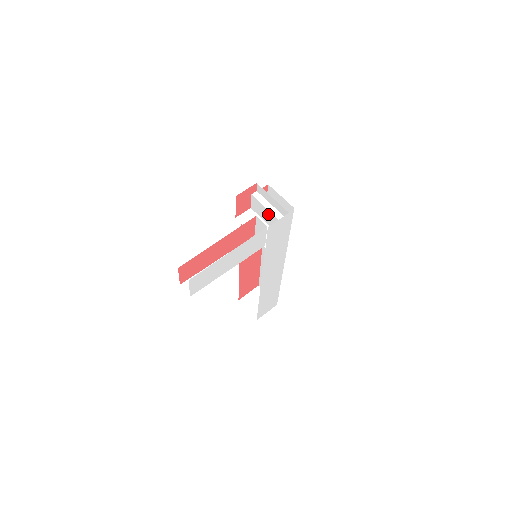
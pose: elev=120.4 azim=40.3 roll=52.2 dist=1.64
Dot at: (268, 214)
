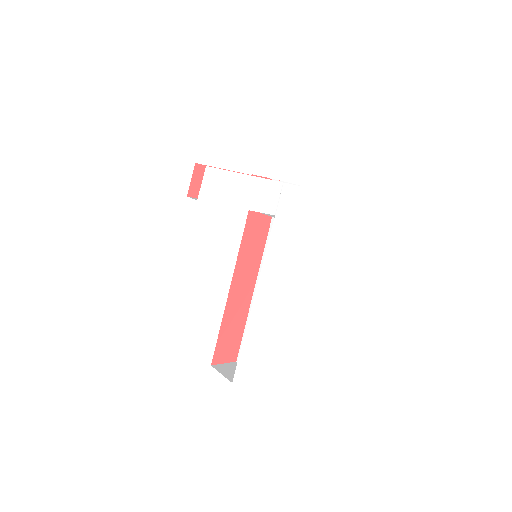
Dot at: occluded
